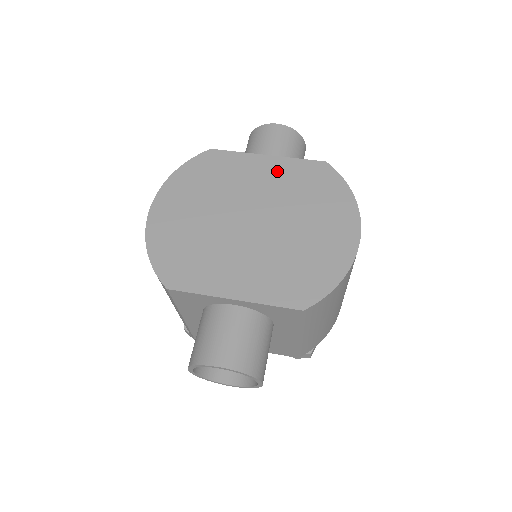
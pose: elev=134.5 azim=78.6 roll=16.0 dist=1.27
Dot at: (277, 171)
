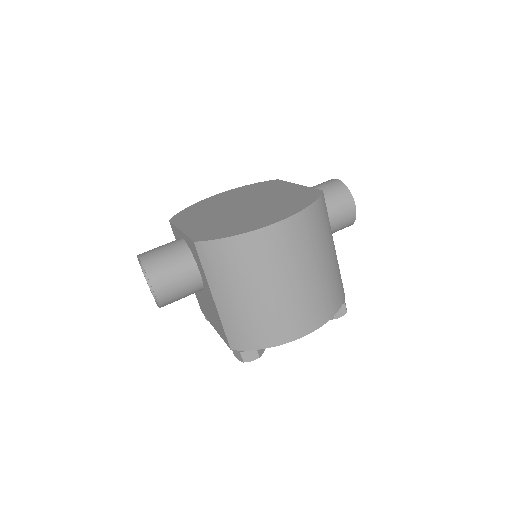
Dot at: (290, 191)
